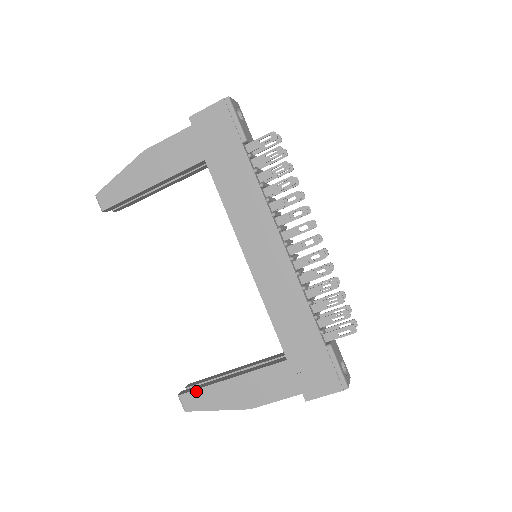
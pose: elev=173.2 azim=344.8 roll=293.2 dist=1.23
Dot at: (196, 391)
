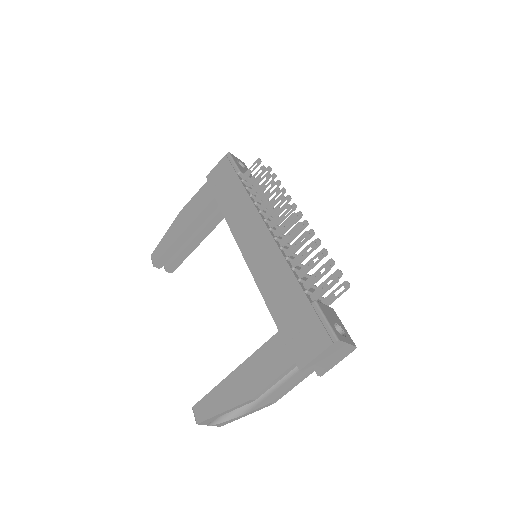
Dot at: (206, 396)
